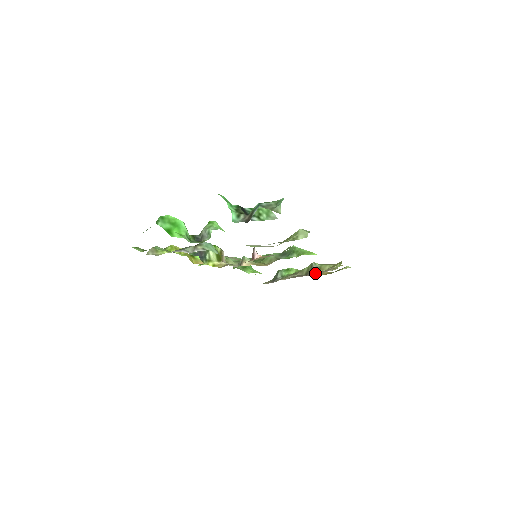
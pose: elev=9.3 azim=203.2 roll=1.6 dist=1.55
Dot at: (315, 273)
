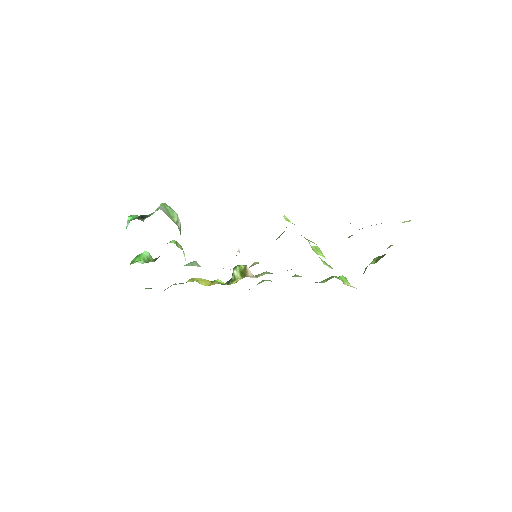
Dot at: occluded
